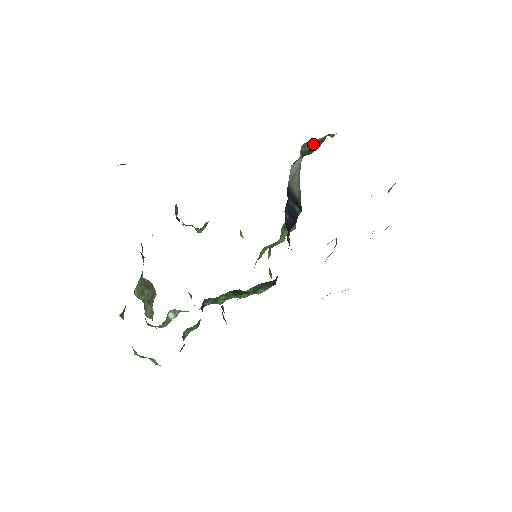
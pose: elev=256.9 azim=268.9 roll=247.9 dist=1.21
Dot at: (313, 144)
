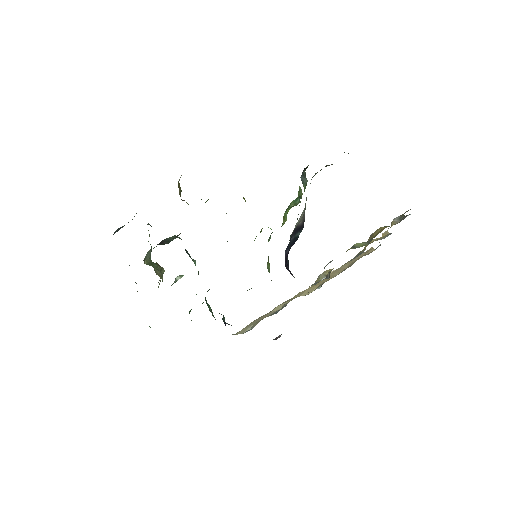
Dot at: (326, 166)
